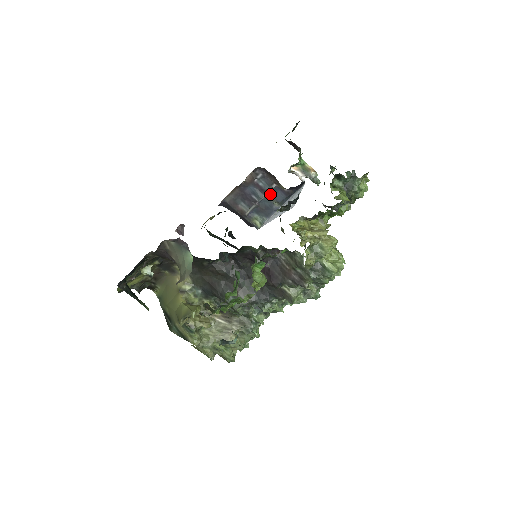
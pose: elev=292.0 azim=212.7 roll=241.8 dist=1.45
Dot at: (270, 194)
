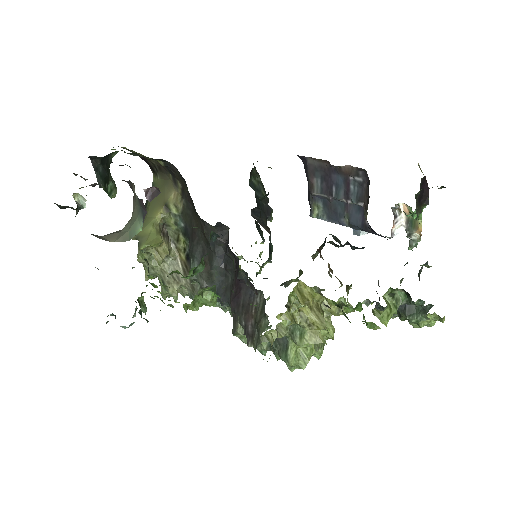
Dot at: (351, 205)
